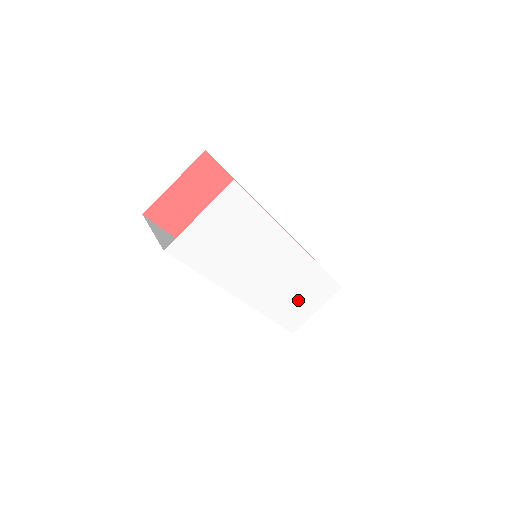
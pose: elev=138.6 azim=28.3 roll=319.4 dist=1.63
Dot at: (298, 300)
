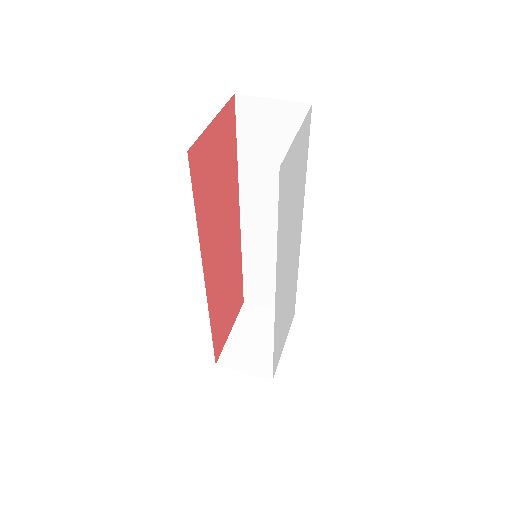
Dot at: (284, 322)
